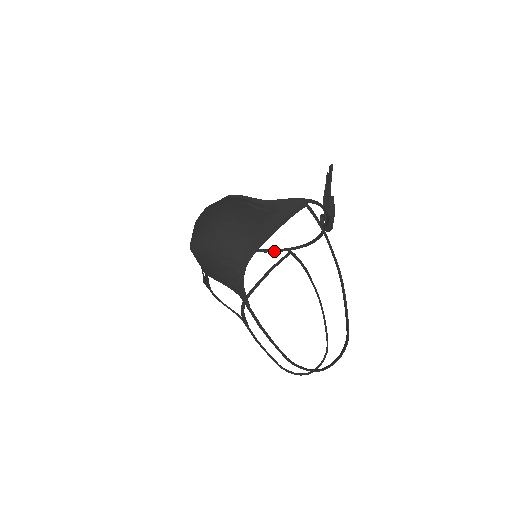
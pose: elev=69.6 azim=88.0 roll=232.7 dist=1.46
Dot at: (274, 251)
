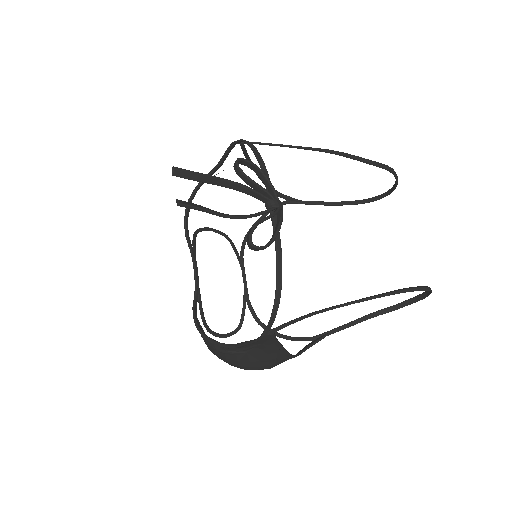
Dot at: (227, 156)
